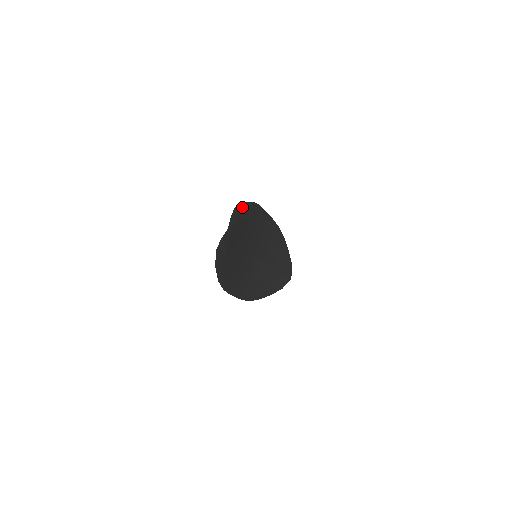
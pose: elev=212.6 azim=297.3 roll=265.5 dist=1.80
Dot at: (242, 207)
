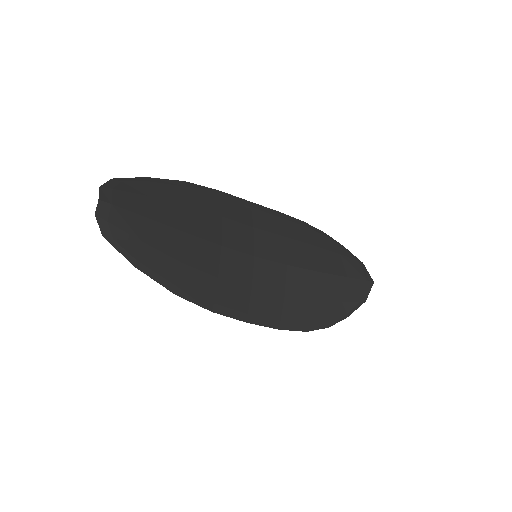
Dot at: (142, 181)
